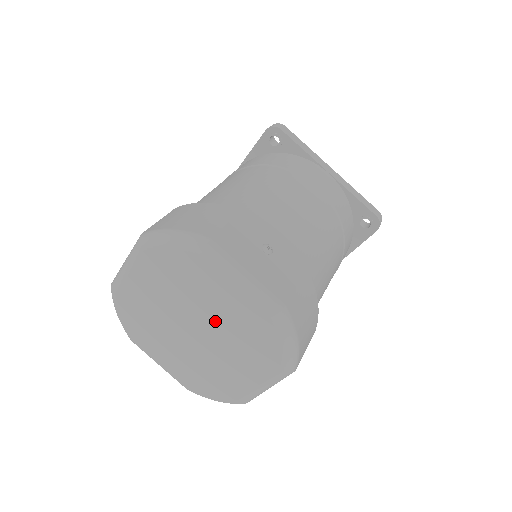
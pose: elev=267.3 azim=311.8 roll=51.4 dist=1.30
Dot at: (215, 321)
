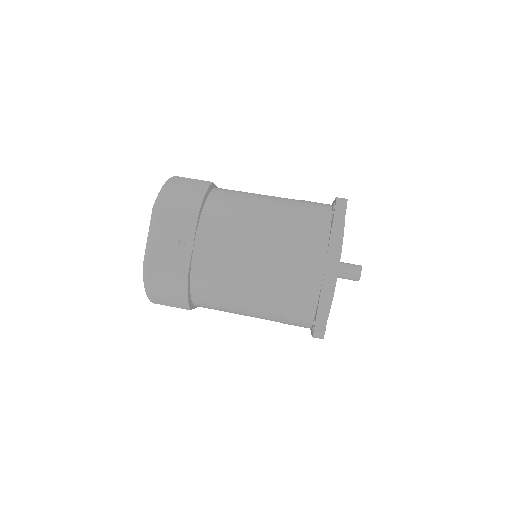
Dot at: occluded
